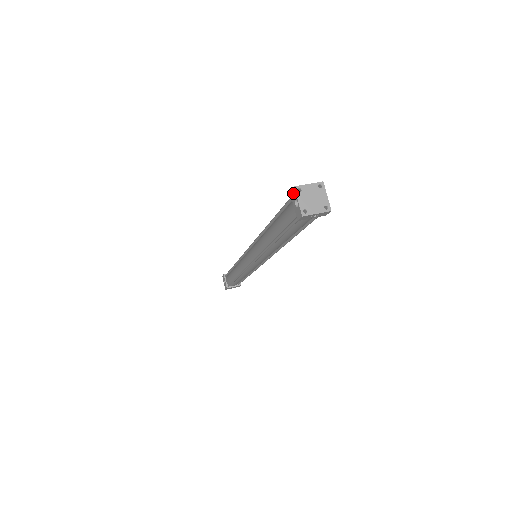
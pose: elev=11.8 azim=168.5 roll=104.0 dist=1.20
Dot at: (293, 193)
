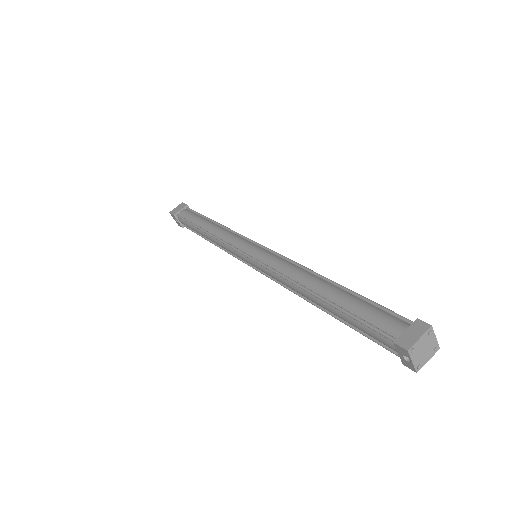
Dot at: (402, 351)
